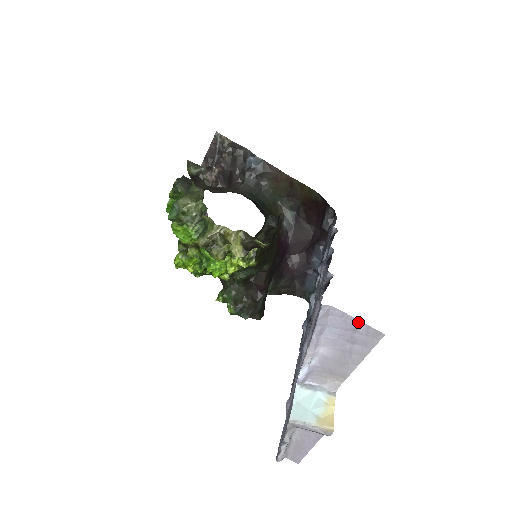
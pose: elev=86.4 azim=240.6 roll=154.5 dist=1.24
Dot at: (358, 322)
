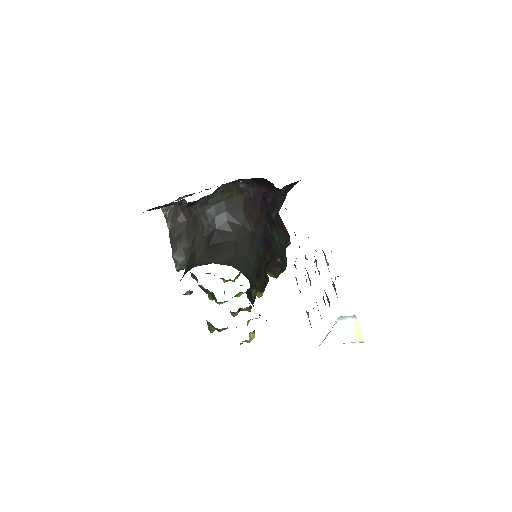
Dot at: occluded
